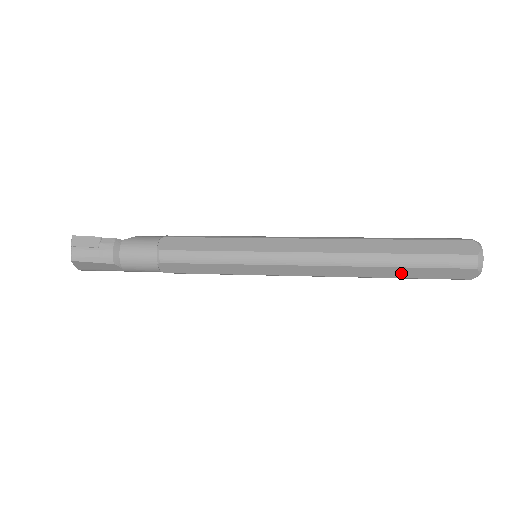
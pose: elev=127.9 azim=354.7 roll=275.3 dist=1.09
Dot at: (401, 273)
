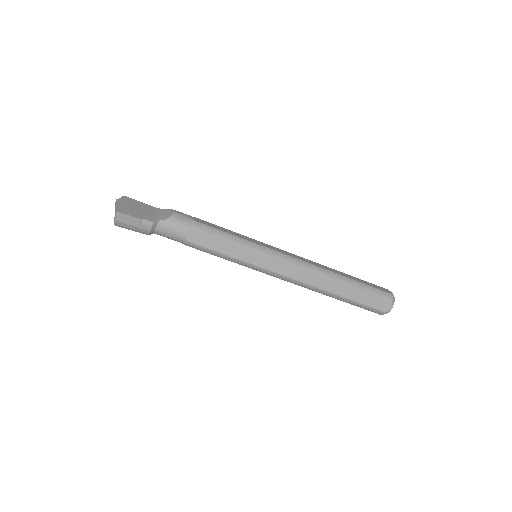
Dot at: occluded
